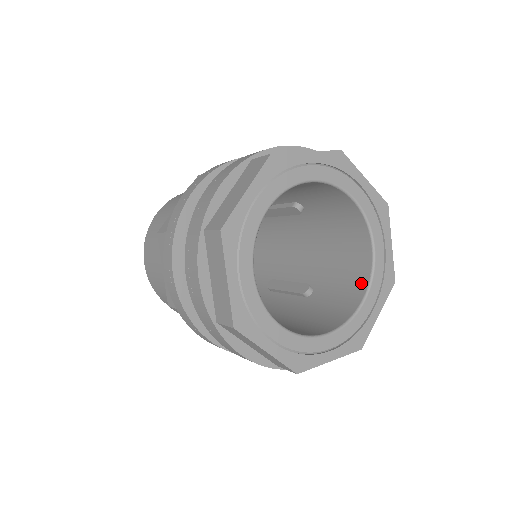
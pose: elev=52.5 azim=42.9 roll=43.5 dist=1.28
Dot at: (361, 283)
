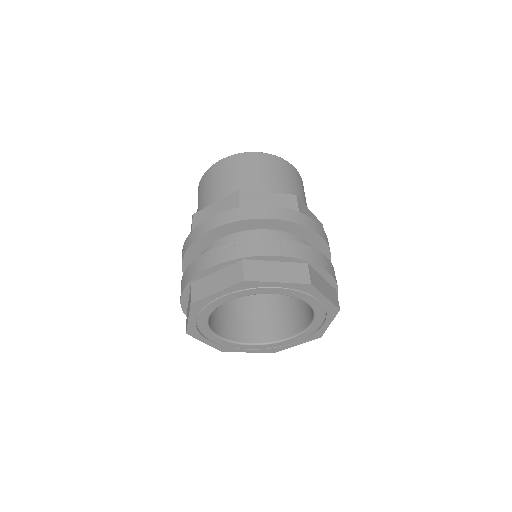
Dot at: (297, 328)
